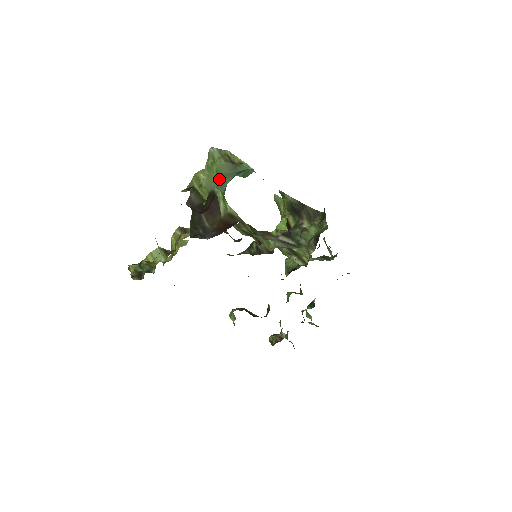
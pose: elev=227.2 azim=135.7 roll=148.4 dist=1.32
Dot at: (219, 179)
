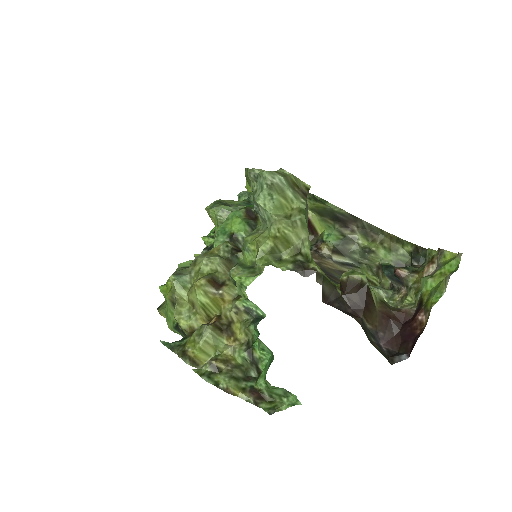
Dot at: occluded
